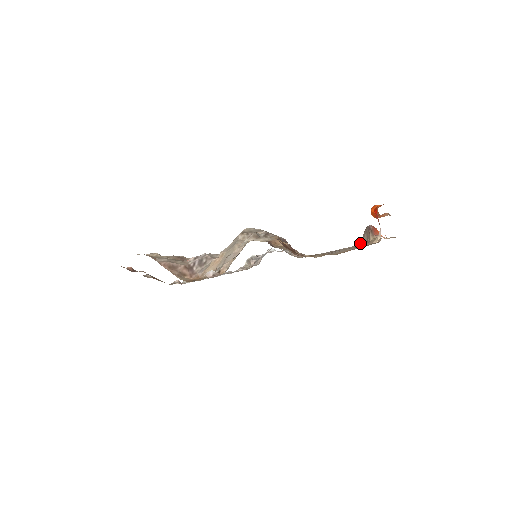
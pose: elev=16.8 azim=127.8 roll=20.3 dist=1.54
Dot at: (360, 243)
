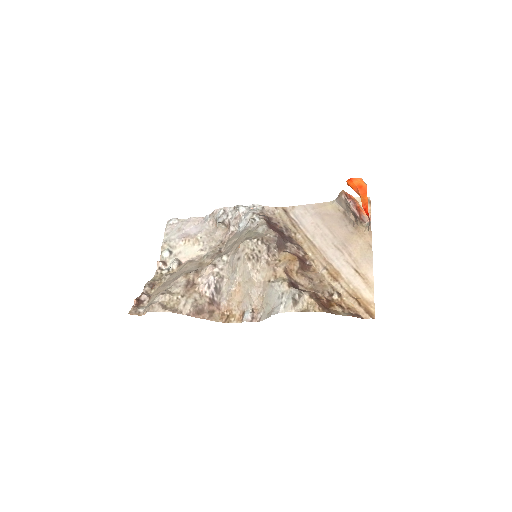
Dot at: (336, 204)
